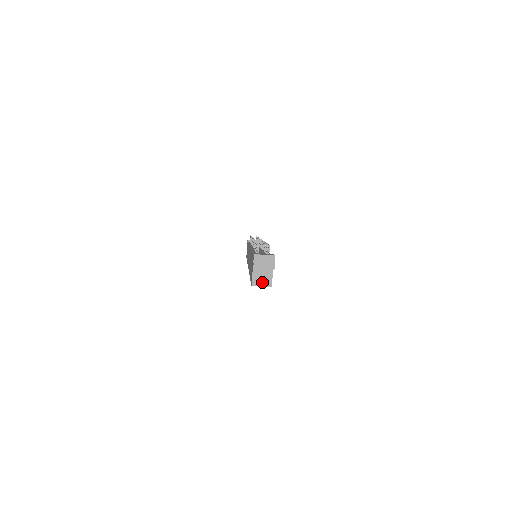
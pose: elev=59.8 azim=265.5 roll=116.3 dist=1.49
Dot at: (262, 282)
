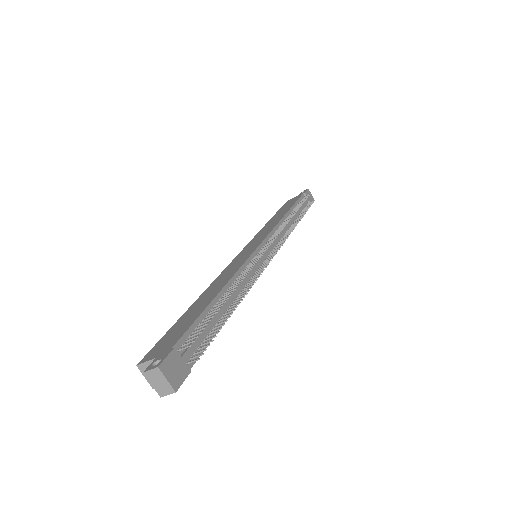
Dot at: occluded
